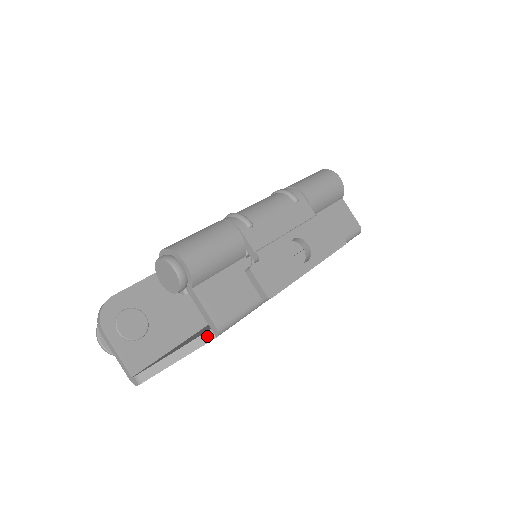
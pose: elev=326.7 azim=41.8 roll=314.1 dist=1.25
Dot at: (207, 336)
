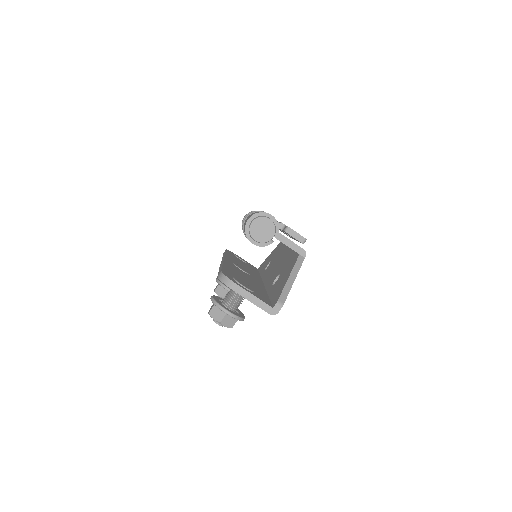
Dot at: (300, 259)
